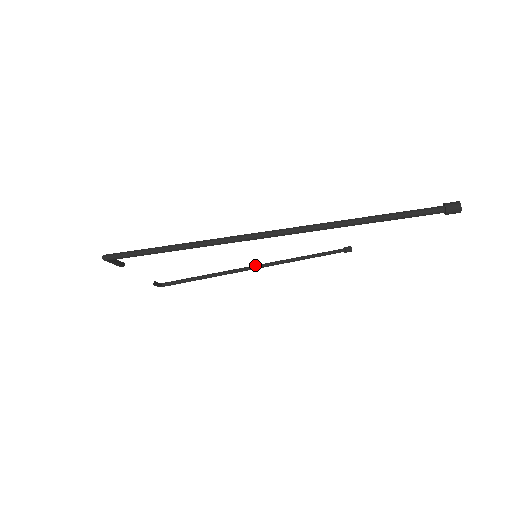
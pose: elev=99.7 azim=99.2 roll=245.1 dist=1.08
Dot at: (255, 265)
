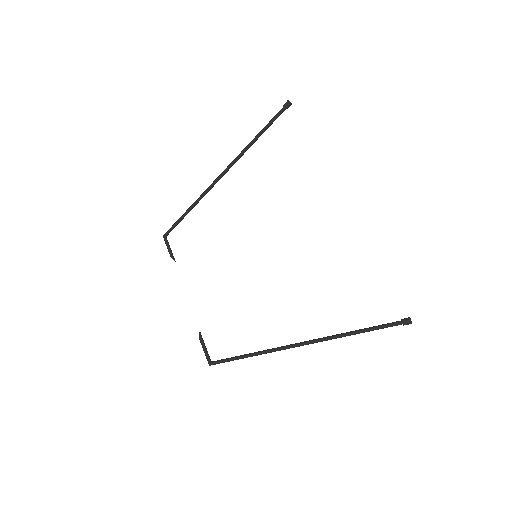
Dot at: (219, 177)
